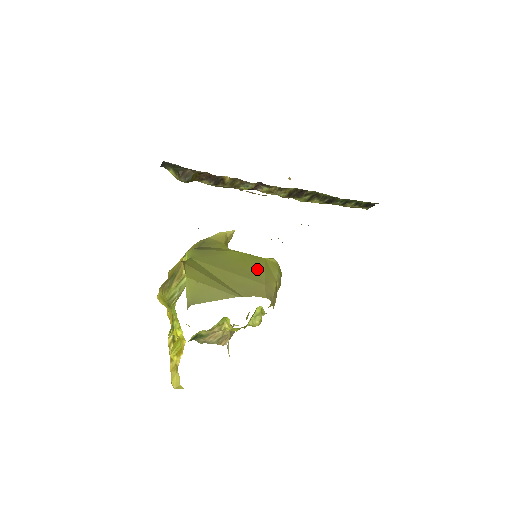
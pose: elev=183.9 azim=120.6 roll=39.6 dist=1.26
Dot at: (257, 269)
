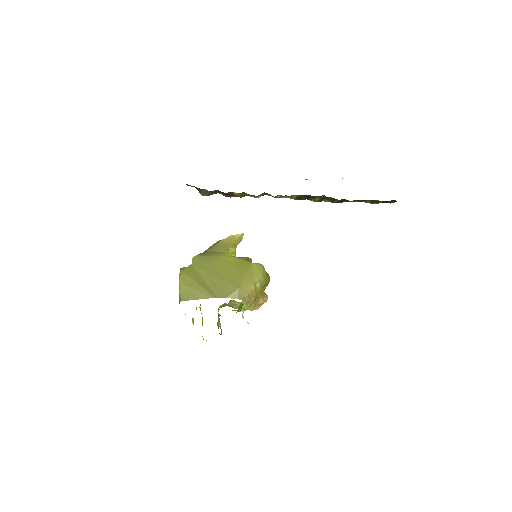
Dot at: (240, 274)
